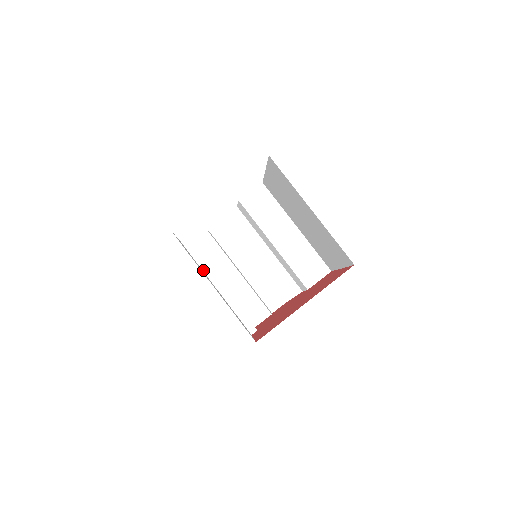
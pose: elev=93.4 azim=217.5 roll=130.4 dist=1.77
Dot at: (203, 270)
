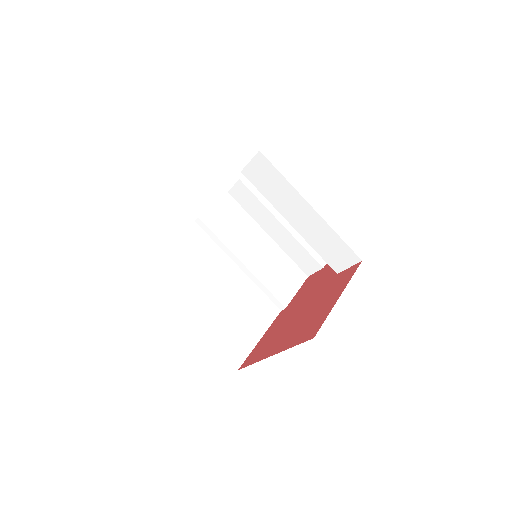
Dot at: (223, 250)
